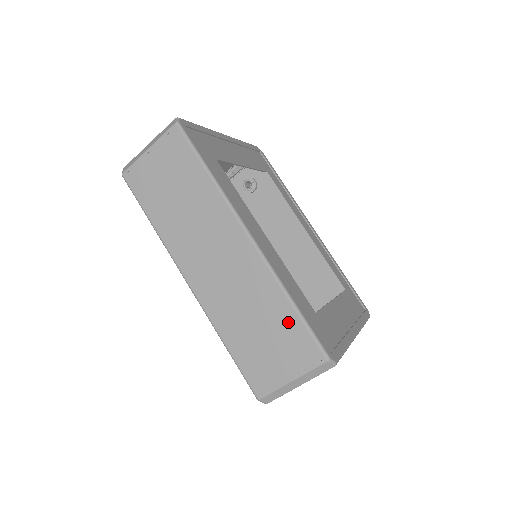
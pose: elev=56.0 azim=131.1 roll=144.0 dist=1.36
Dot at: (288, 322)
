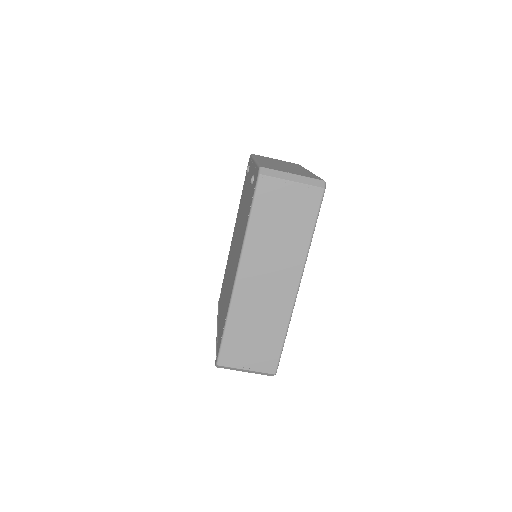
Dot at: (274, 343)
